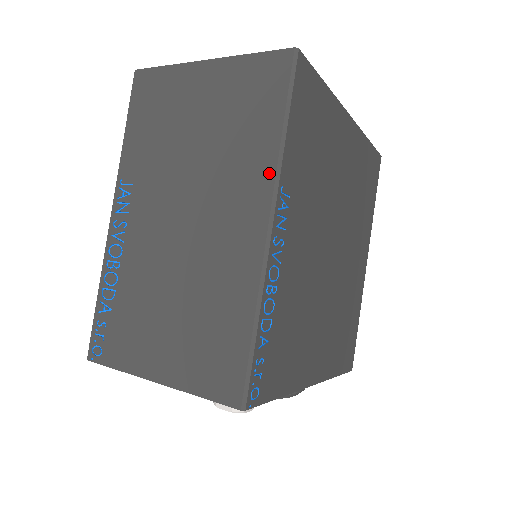
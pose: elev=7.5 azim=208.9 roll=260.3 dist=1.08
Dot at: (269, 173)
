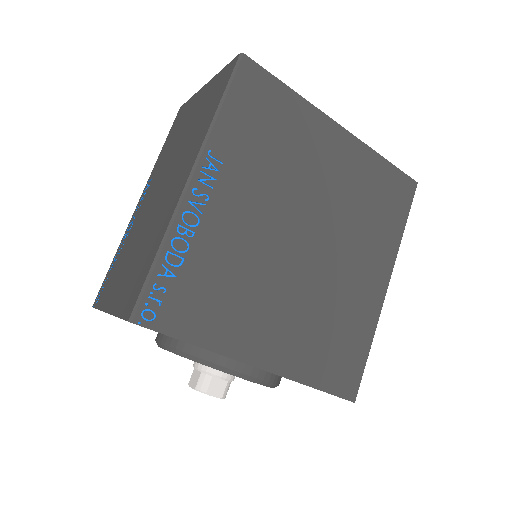
Dot at: (202, 141)
